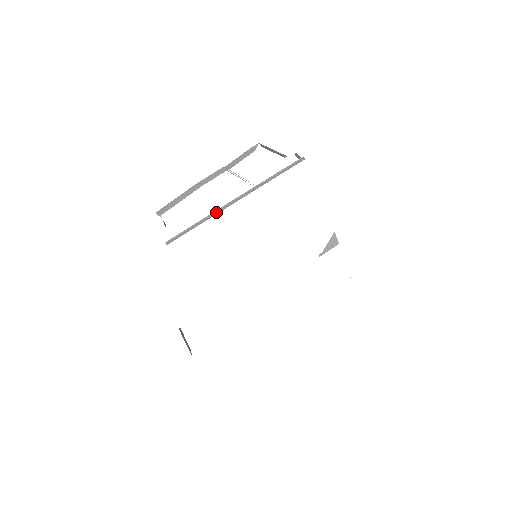
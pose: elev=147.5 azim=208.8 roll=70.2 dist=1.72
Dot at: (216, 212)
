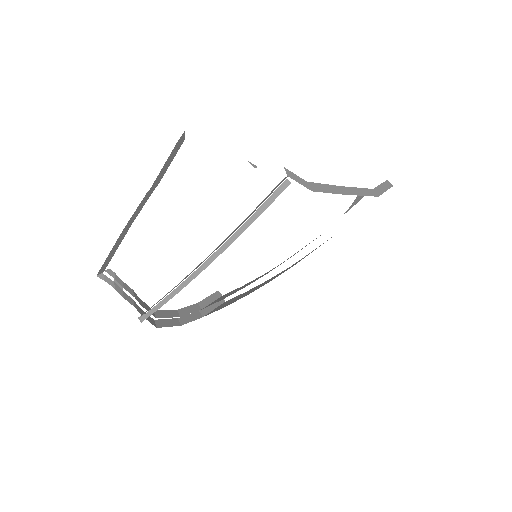
Dot at: (181, 284)
